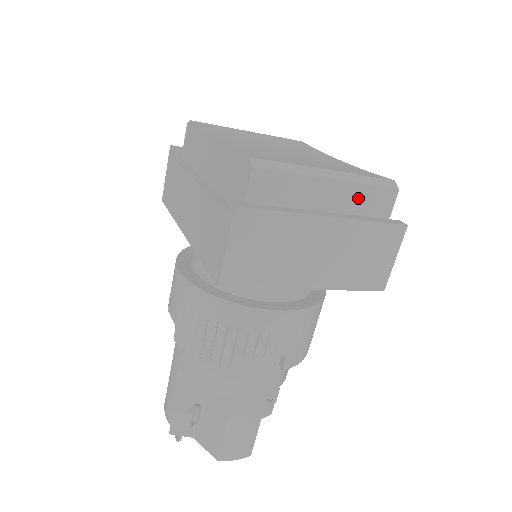
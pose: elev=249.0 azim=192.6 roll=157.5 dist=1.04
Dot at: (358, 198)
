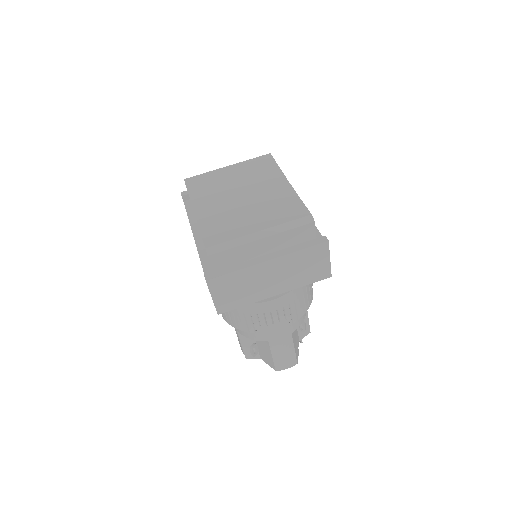
Dot at: (286, 239)
